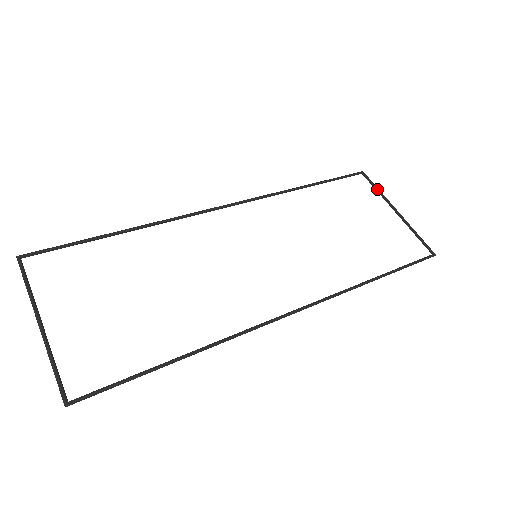
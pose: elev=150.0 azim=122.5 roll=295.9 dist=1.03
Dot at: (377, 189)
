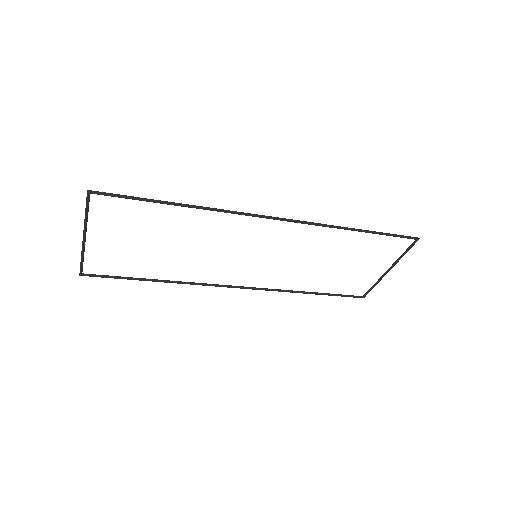
Dot at: (373, 285)
